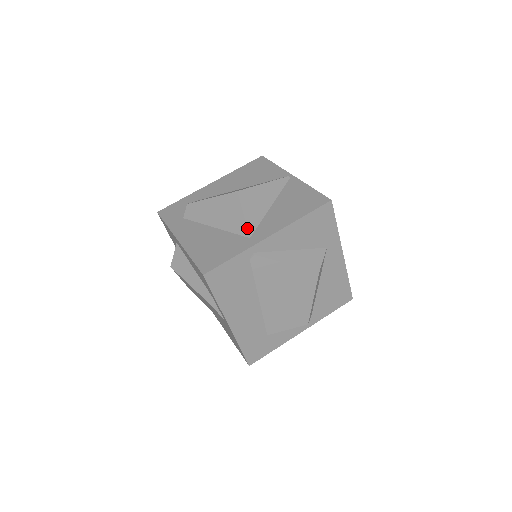
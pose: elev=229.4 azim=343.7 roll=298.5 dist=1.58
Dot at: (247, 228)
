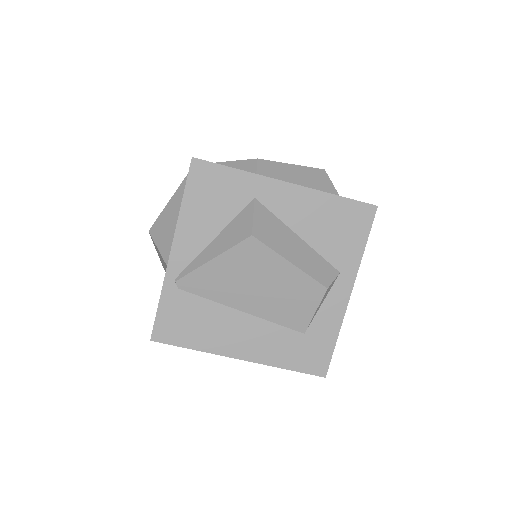
Dot at: occluded
